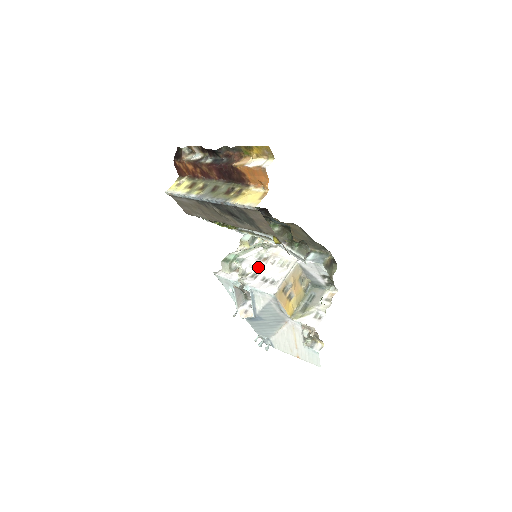
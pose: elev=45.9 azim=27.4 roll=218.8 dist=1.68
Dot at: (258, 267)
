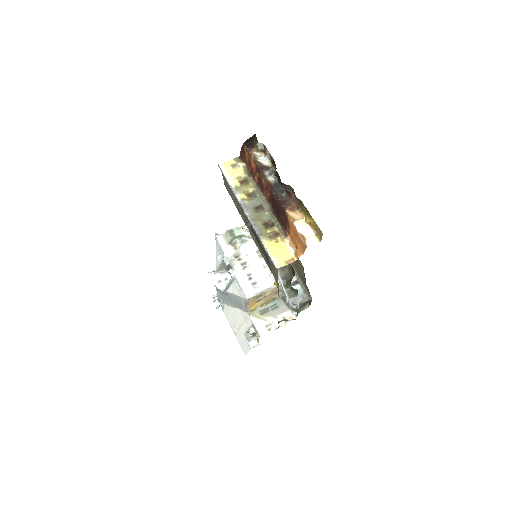
Dot at: (252, 260)
